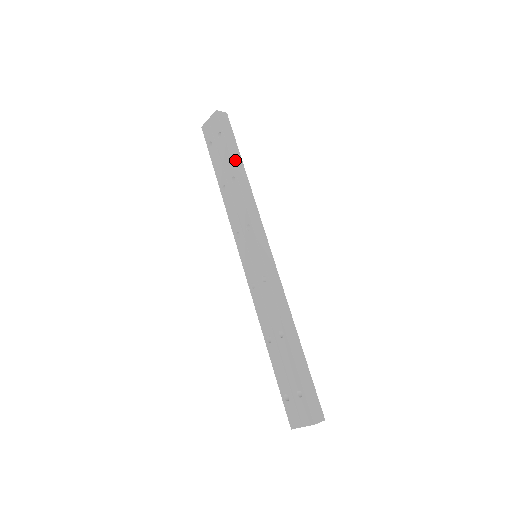
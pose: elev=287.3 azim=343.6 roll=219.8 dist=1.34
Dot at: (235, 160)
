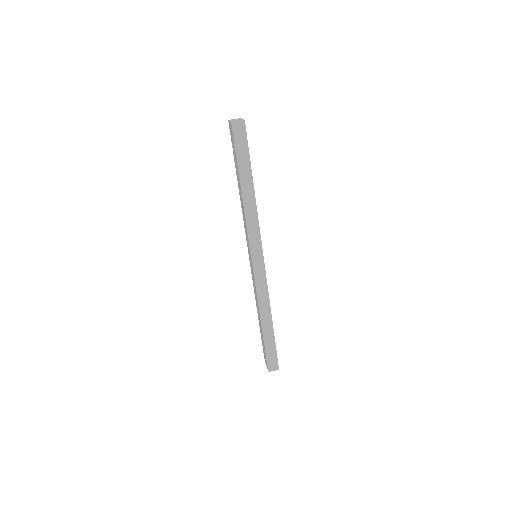
Dot at: (244, 178)
